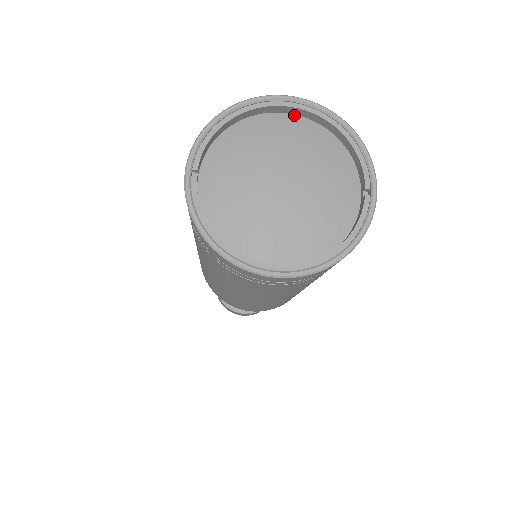
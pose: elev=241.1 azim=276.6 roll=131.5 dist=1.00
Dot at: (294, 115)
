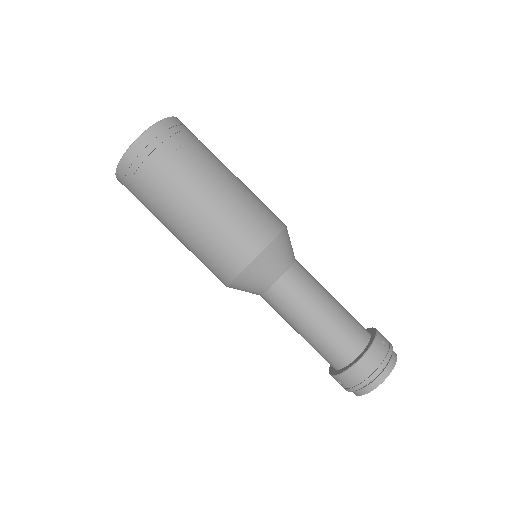
Dot at: occluded
